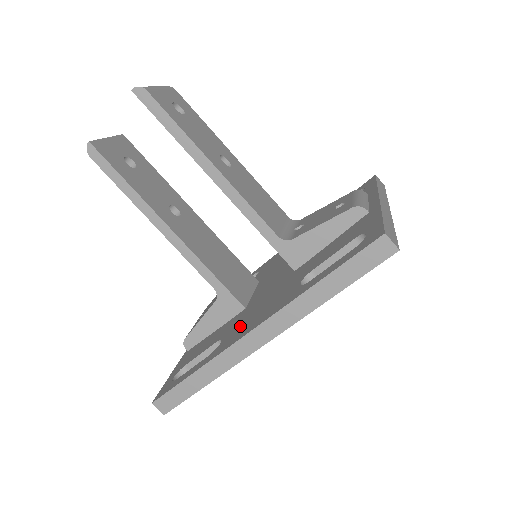
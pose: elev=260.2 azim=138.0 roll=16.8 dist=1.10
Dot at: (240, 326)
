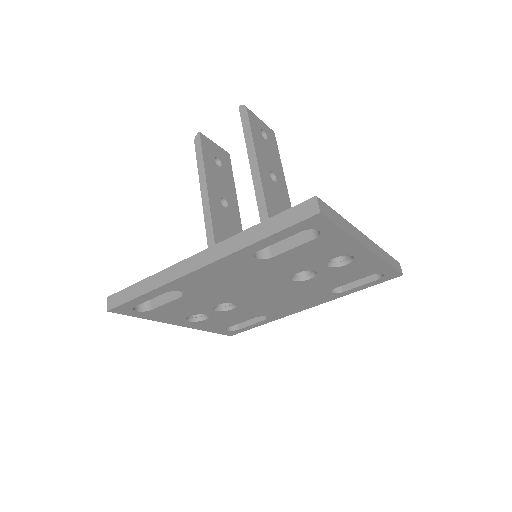
Dot at: occluded
